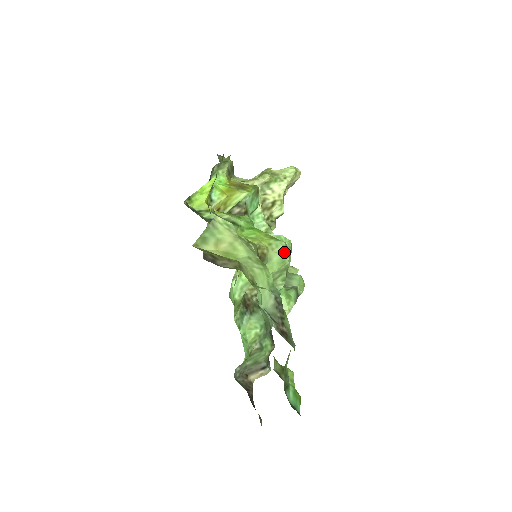
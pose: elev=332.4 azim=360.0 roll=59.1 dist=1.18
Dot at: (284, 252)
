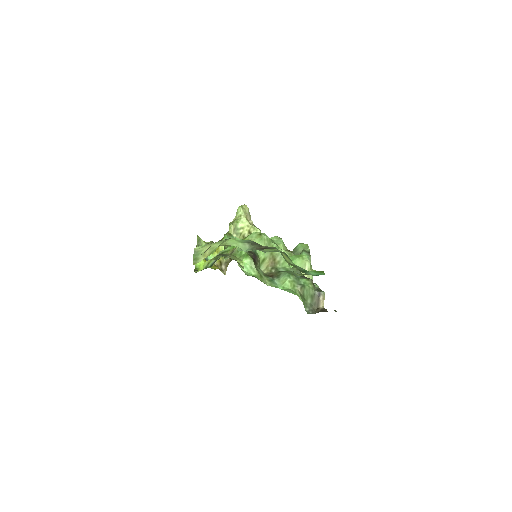
Dot at: (258, 235)
